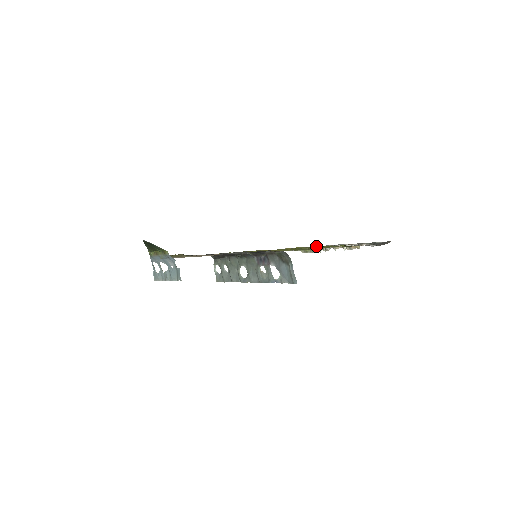
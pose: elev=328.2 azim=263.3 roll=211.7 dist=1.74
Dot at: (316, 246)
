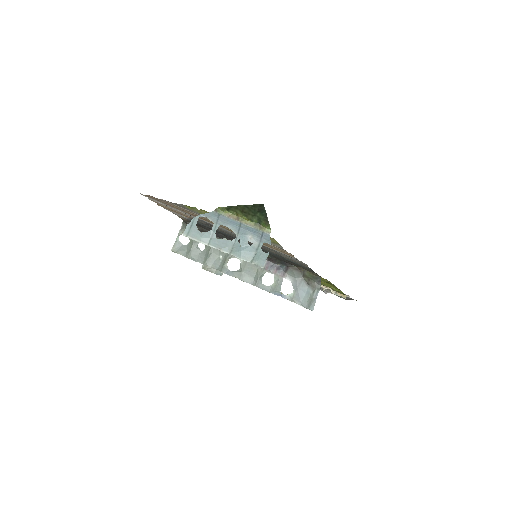
Dot at: occluded
